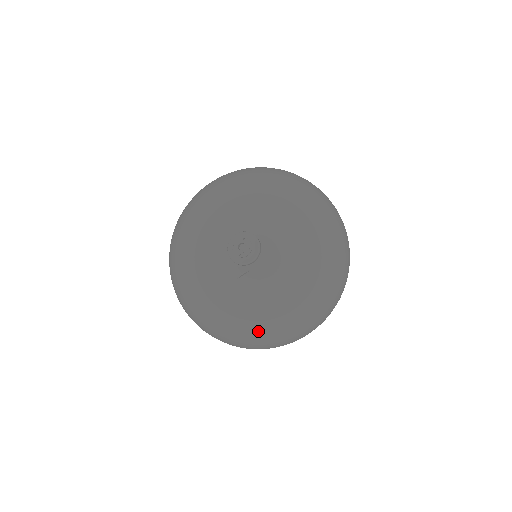
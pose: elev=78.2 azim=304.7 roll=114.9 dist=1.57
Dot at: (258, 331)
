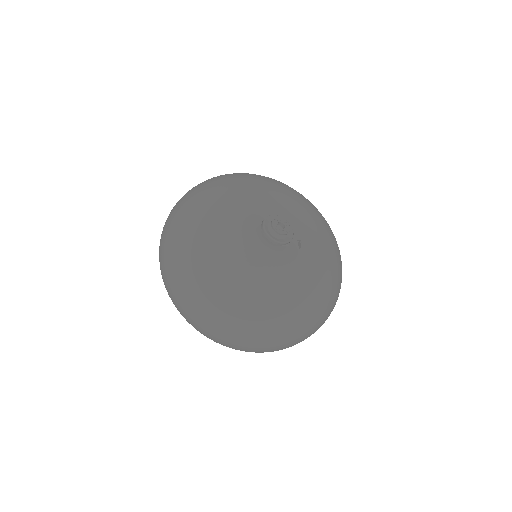
Dot at: (338, 279)
